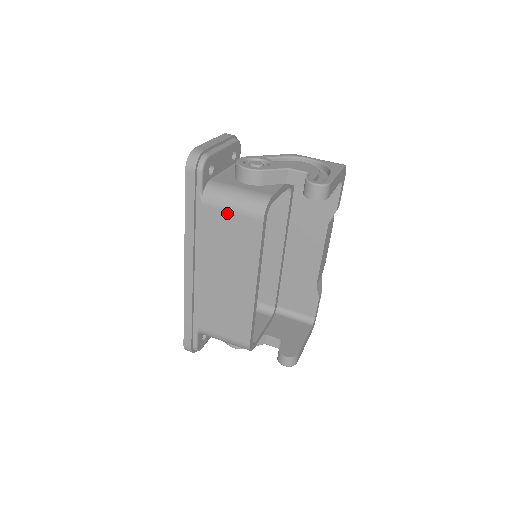
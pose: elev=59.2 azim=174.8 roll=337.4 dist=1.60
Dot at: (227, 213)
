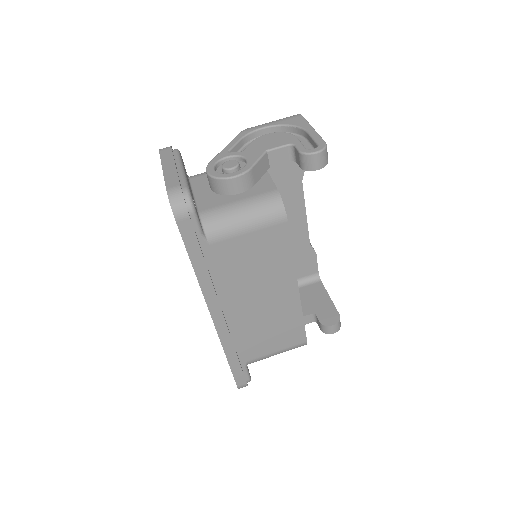
Dot at: (243, 237)
